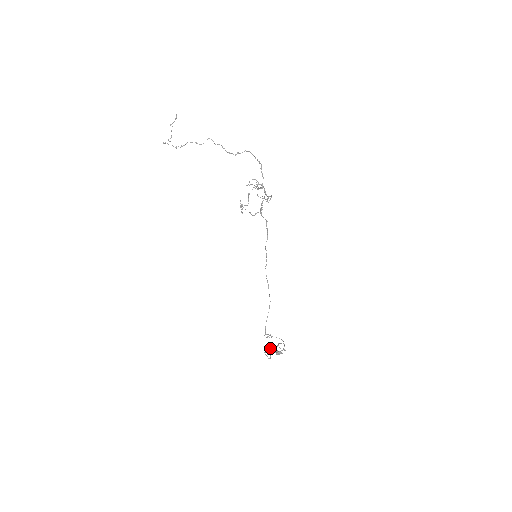
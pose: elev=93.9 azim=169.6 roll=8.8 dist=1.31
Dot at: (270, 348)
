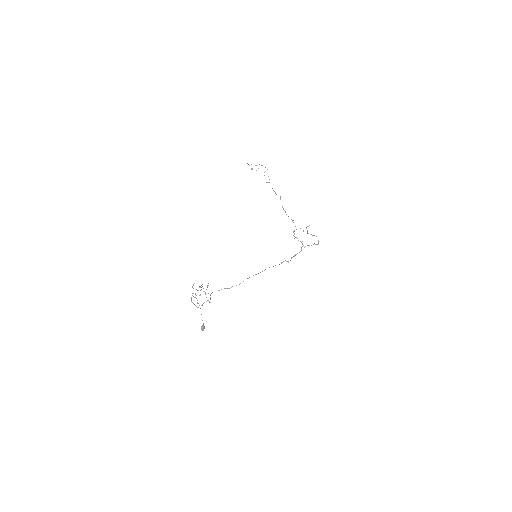
Dot at: (200, 295)
